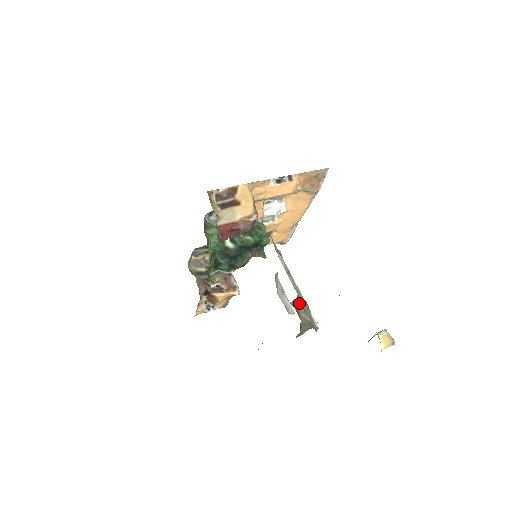
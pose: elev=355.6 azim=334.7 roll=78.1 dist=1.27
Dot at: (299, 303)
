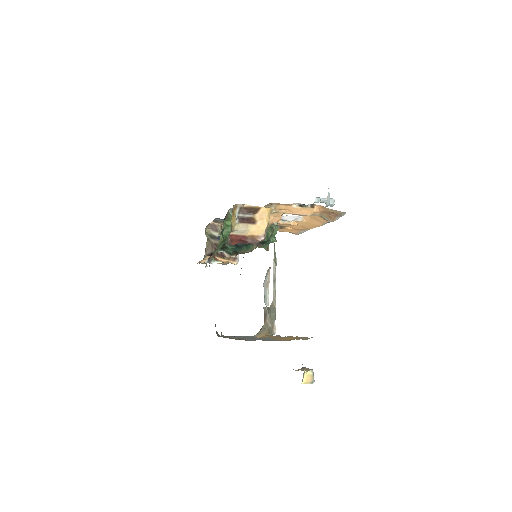
Dot at: (269, 310)
